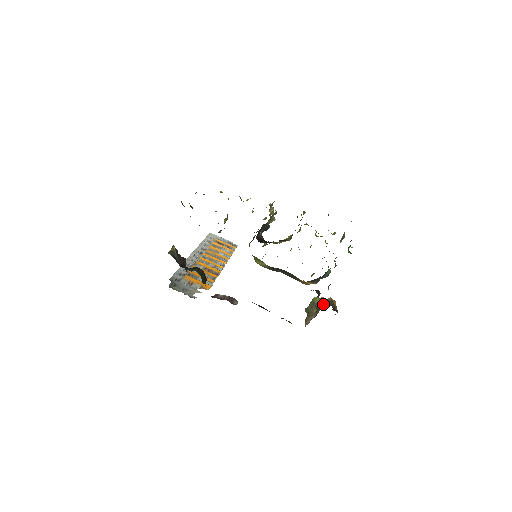
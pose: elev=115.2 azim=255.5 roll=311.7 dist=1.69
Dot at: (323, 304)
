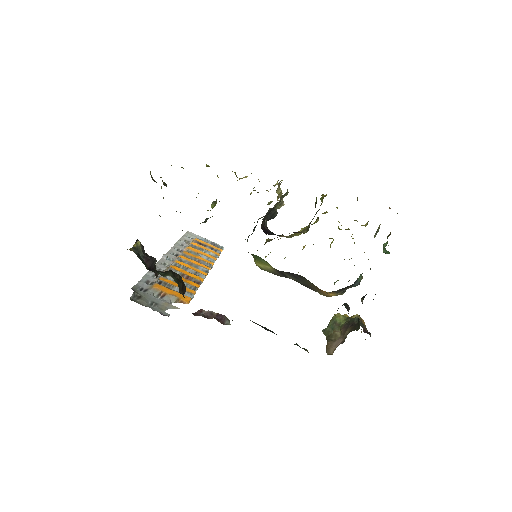
Dot at: (351, 324)
